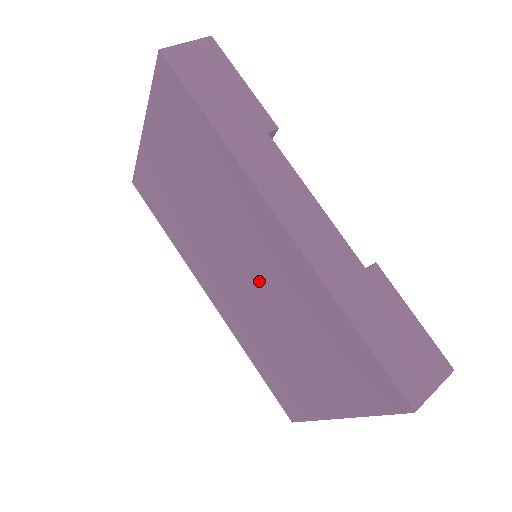
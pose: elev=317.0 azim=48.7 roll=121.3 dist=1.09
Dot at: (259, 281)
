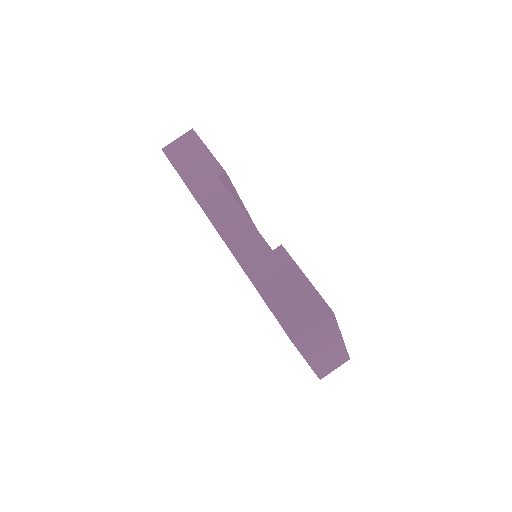
Dot at: occluded
